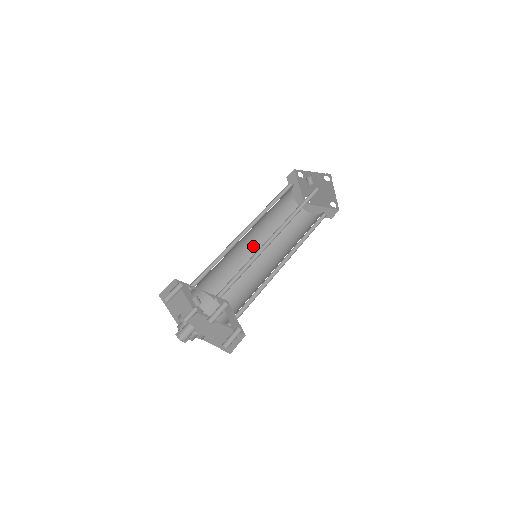
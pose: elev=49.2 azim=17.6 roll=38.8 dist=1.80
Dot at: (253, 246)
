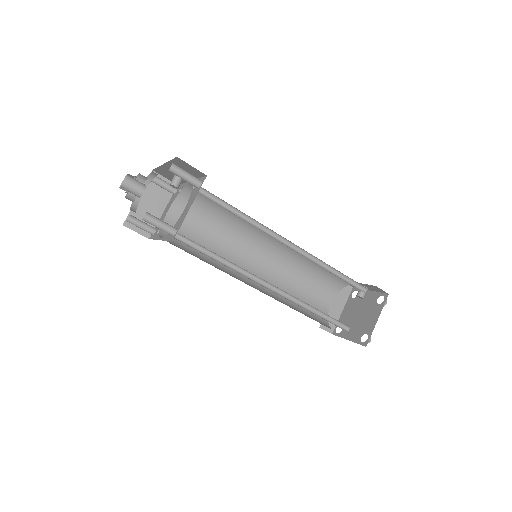
Dot at: (257, 272)
